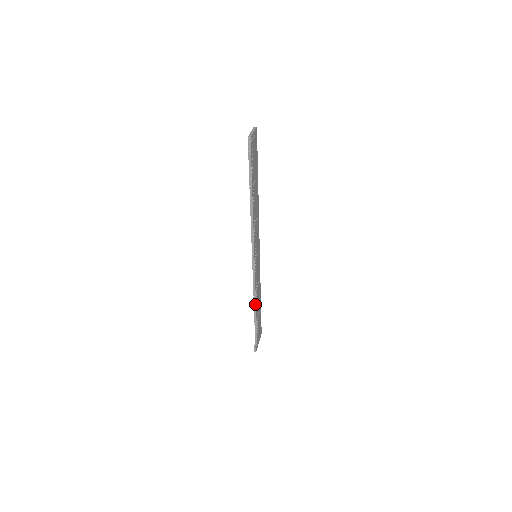
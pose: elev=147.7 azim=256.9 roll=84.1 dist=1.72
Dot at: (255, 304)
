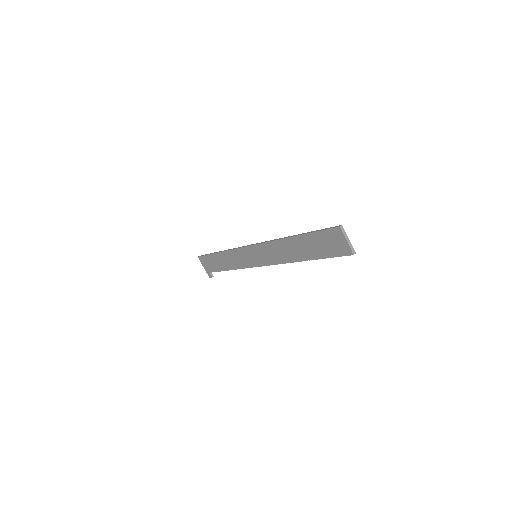
Dot at: (234, 269)
